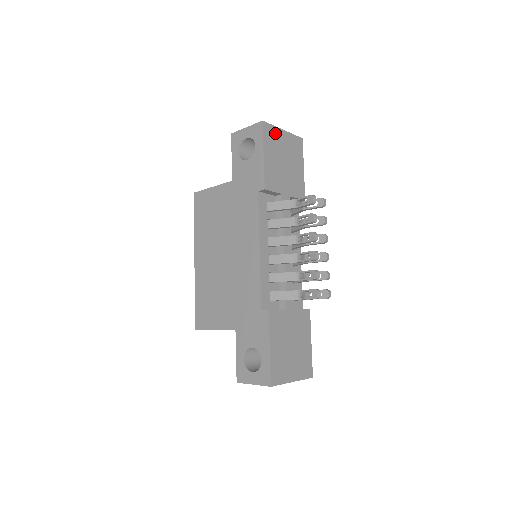
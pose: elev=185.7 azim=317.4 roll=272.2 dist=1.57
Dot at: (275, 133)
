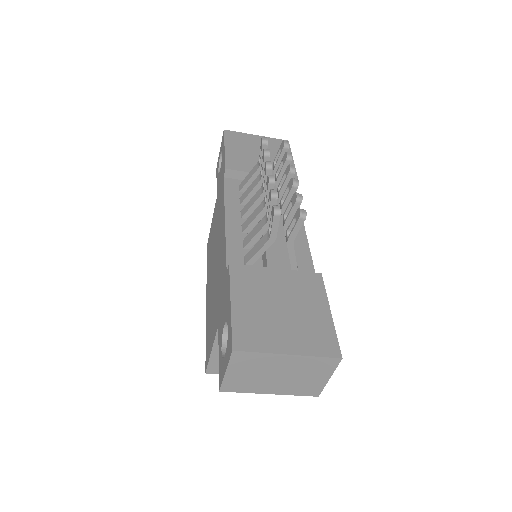
Dot at: (243, 137)
